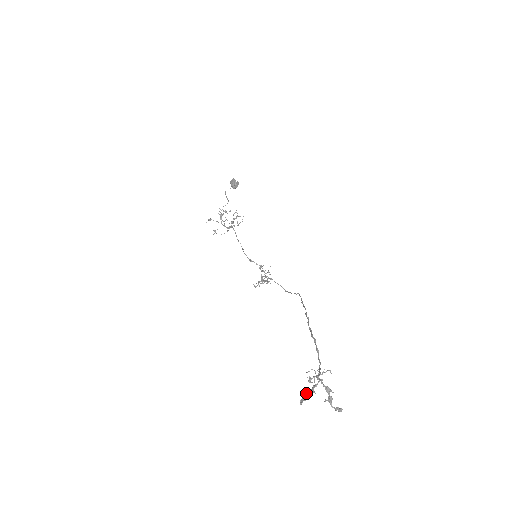
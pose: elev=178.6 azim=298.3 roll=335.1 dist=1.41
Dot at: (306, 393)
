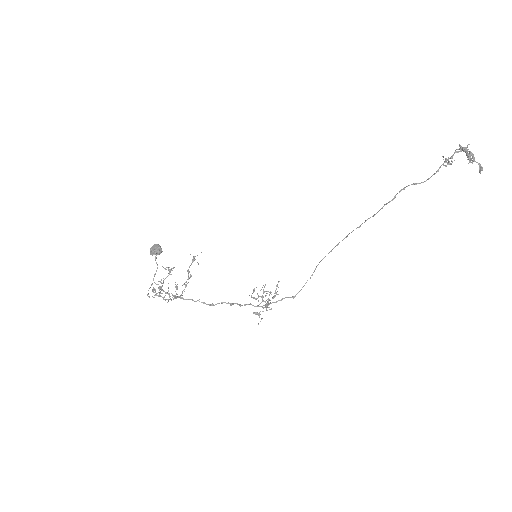
Dot at: (465, 151)
